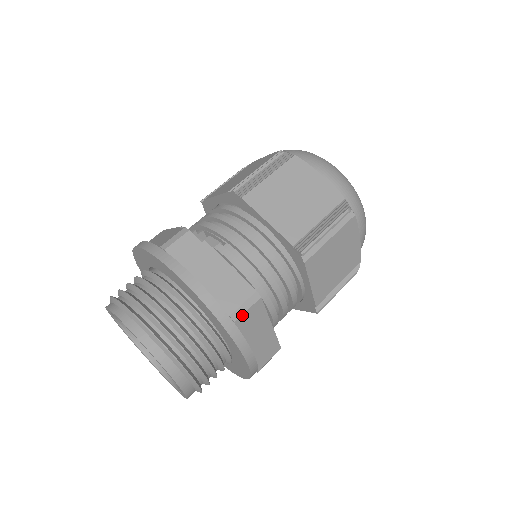
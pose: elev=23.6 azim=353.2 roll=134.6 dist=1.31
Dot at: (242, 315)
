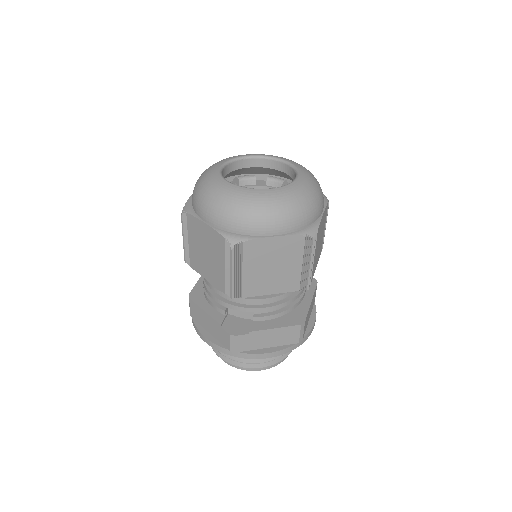
Dot at: (303, 335)
